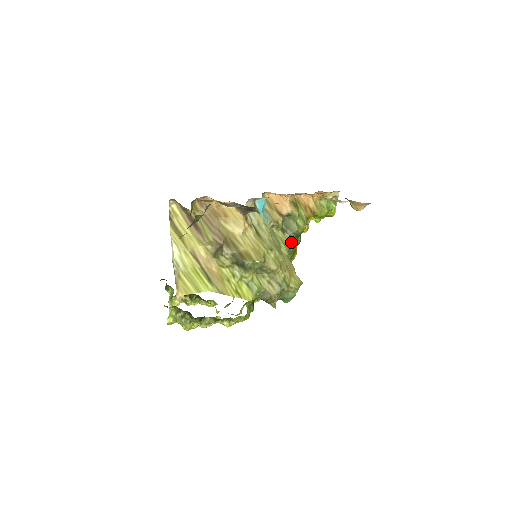
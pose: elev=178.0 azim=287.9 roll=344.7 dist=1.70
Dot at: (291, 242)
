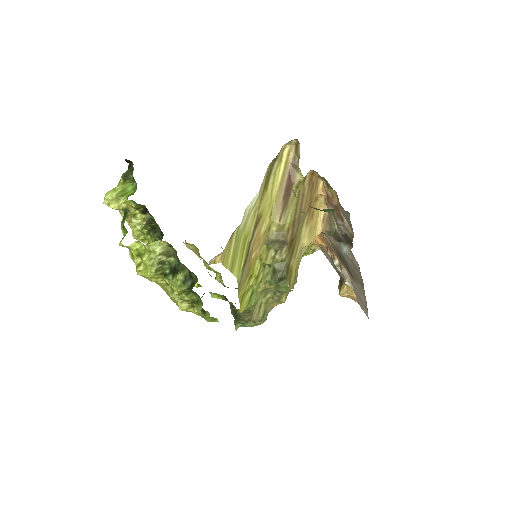
Dot at: occluded
